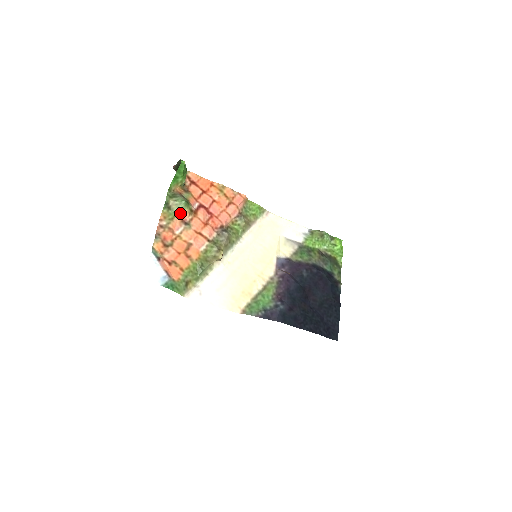
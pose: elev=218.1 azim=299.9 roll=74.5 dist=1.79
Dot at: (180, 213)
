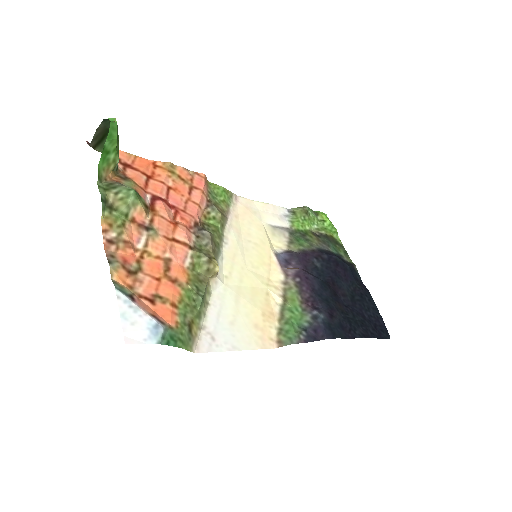
Dot at: (131, 213)
